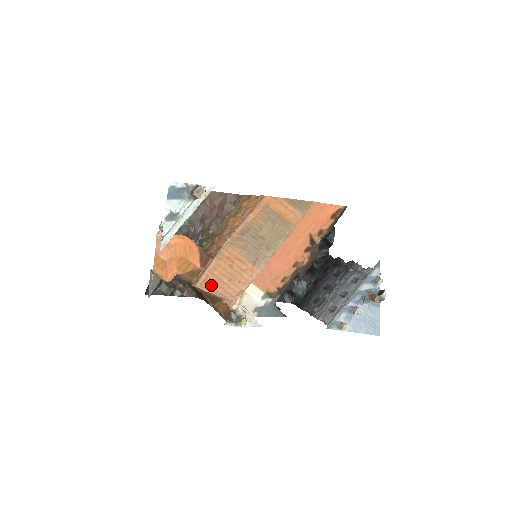
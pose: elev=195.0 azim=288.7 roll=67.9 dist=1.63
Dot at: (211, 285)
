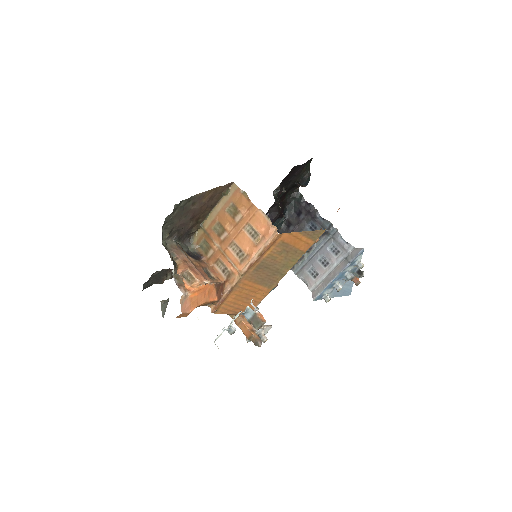
Dot at: (228, 309)
